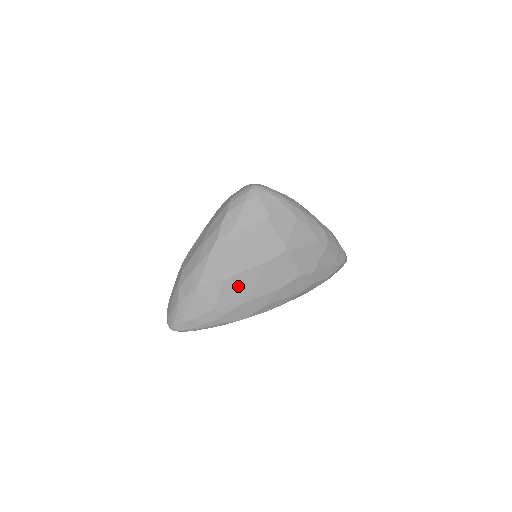
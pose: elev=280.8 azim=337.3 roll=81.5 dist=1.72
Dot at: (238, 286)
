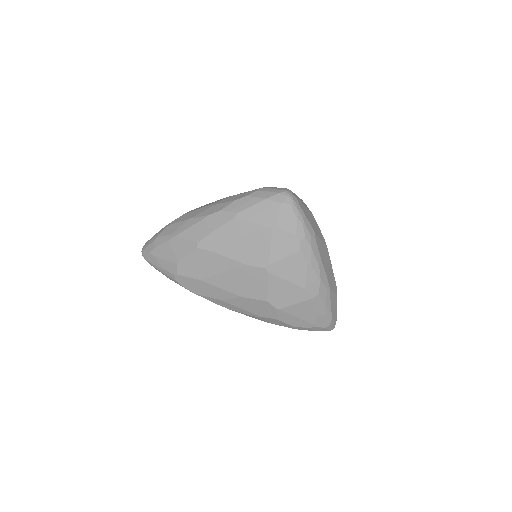
Dot at: (206, 262)
